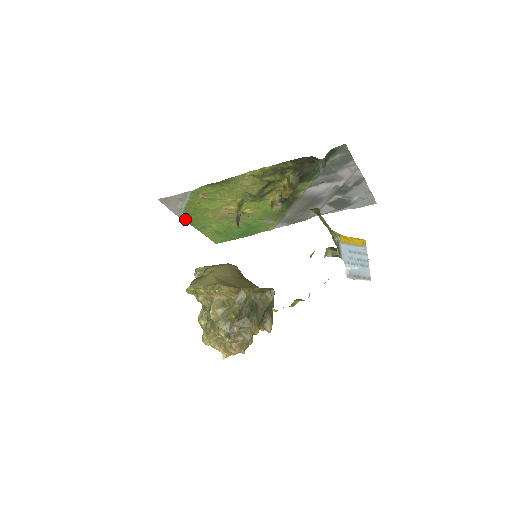
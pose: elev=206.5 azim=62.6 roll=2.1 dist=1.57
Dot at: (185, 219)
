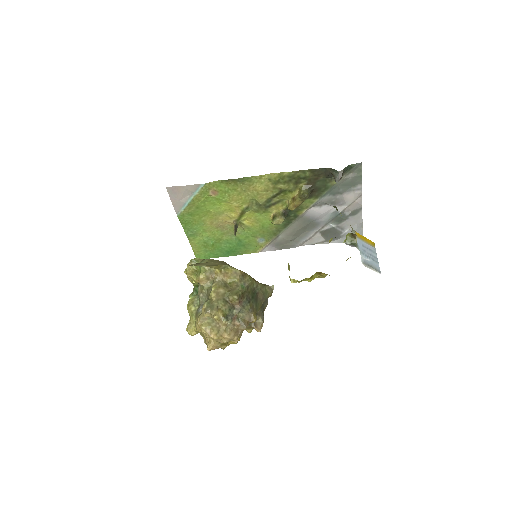
Dot at: (181, 219)
